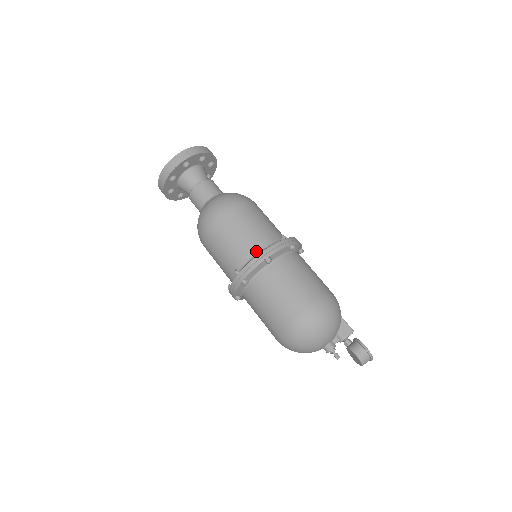
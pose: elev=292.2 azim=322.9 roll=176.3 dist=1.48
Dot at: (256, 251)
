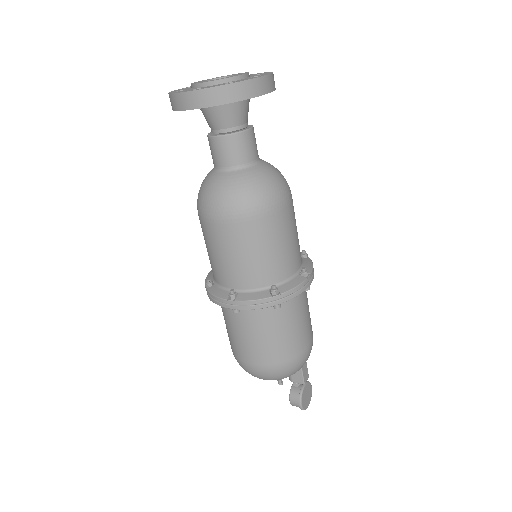
Dot at: (232, 286)
